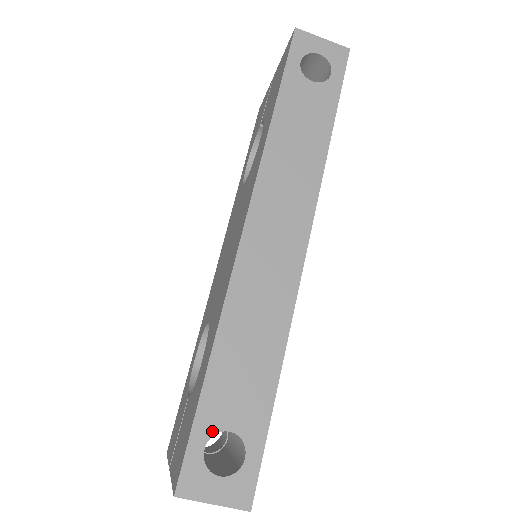
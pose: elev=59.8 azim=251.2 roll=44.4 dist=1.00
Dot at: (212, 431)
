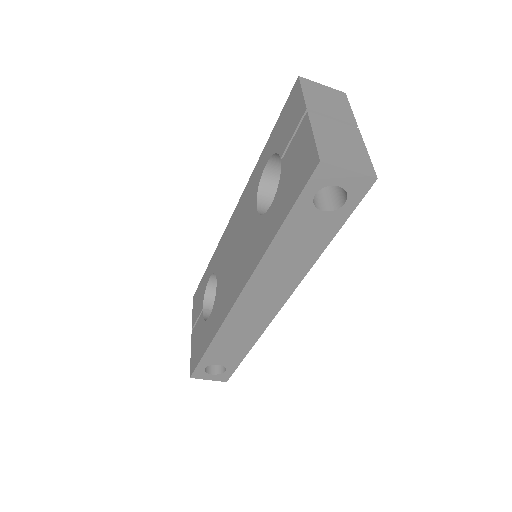
Dot at: (209, 364)
